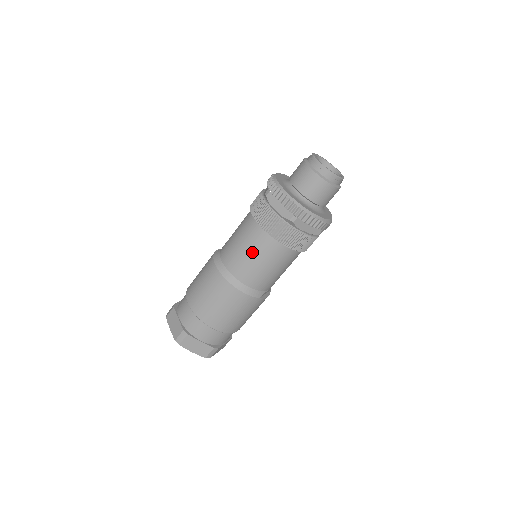
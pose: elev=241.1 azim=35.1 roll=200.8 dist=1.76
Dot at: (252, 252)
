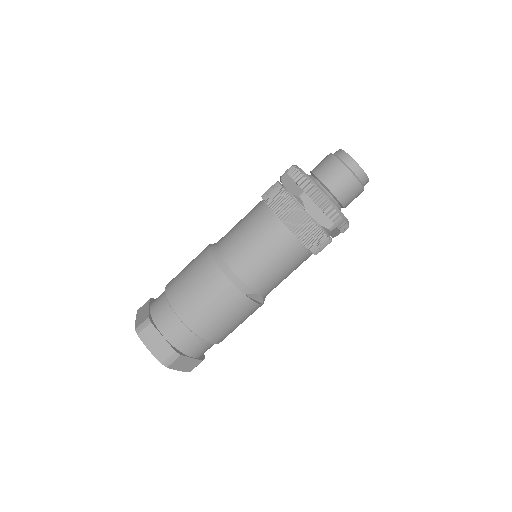
Dot at: (250, 232)
